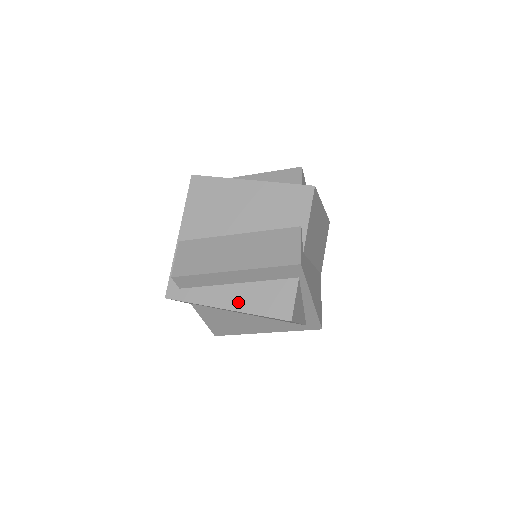
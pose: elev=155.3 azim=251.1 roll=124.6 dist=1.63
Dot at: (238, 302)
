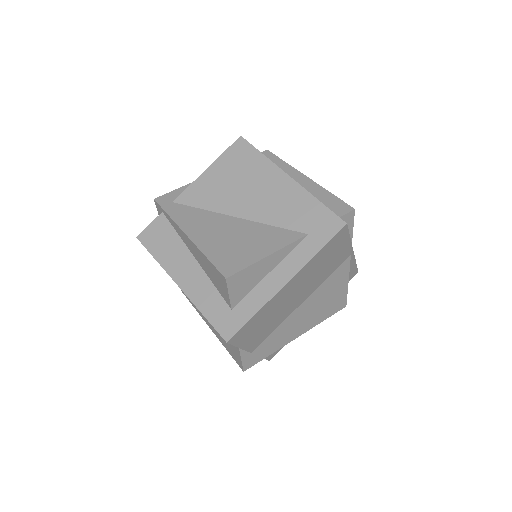
Dot at: occluded
